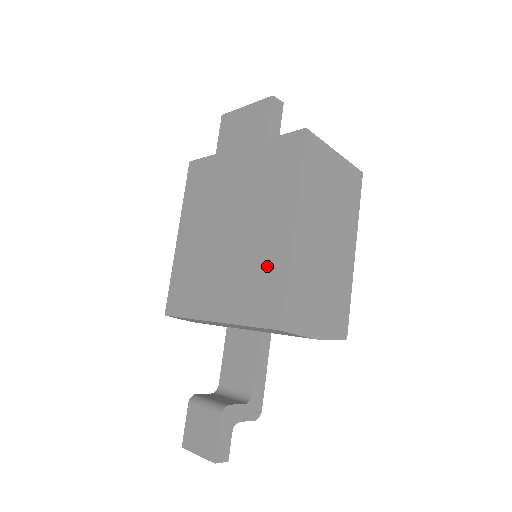
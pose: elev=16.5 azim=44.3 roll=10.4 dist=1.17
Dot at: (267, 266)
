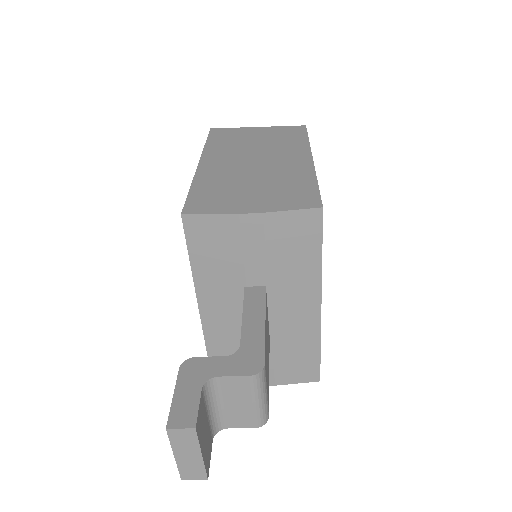
Dot at: occluded
